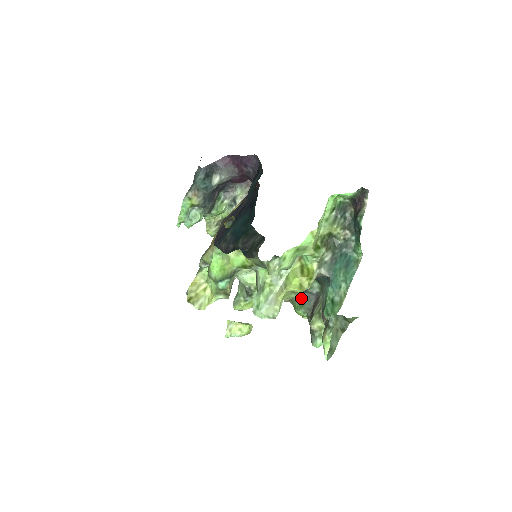
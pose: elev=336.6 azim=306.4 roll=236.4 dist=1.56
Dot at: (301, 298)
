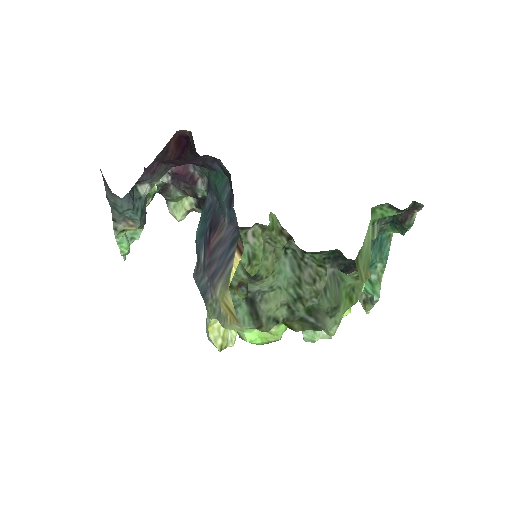
Dot at: occluded
